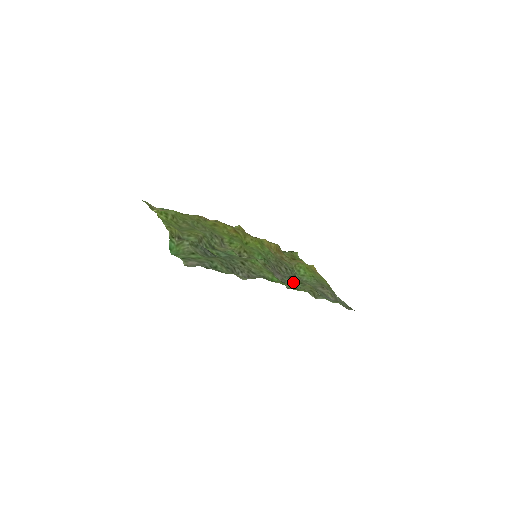
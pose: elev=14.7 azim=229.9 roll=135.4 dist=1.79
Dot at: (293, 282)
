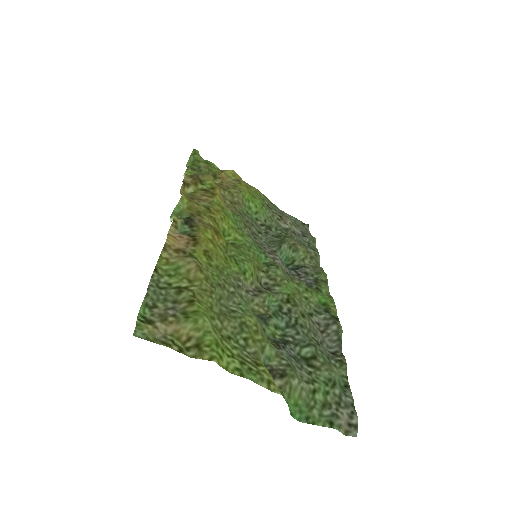
Dot at: (285, 252)
